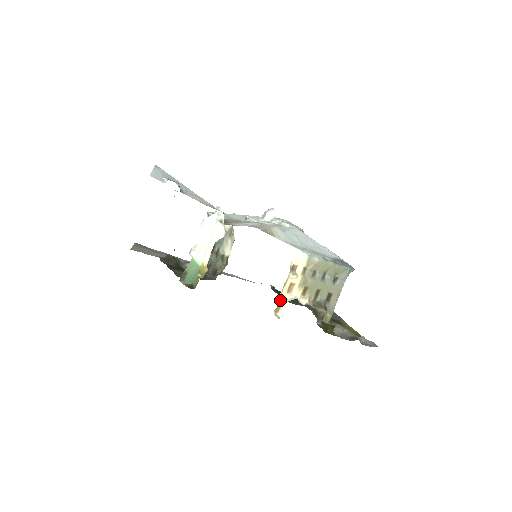
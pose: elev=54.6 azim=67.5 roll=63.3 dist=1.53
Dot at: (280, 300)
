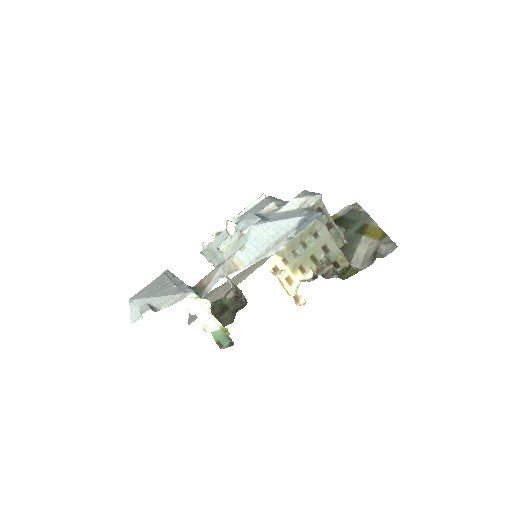
Dot at: (291, 295)
